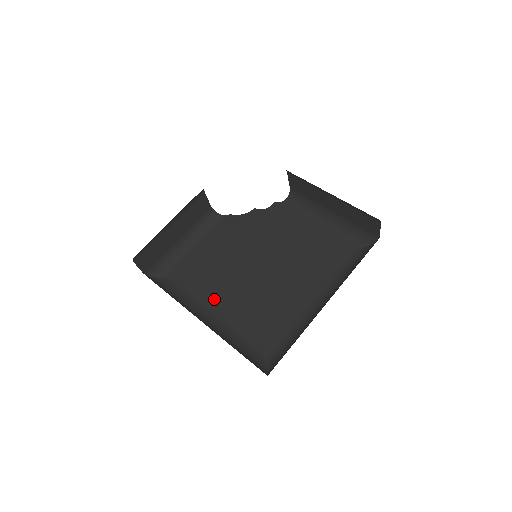
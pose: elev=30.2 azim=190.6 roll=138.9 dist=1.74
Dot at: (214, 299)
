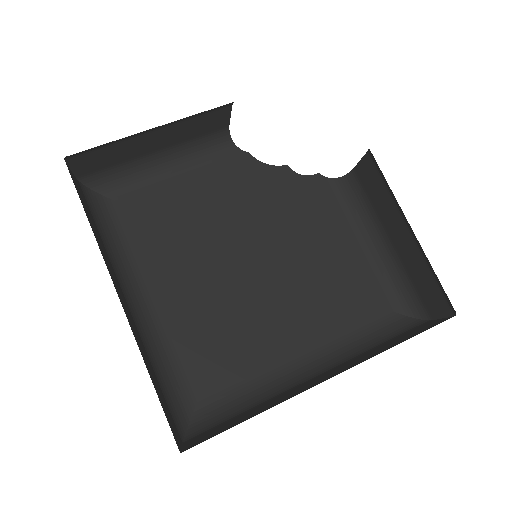
Dot at: (163, 274)
